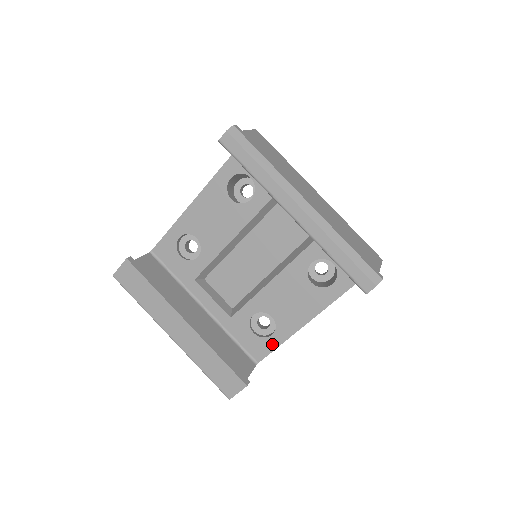
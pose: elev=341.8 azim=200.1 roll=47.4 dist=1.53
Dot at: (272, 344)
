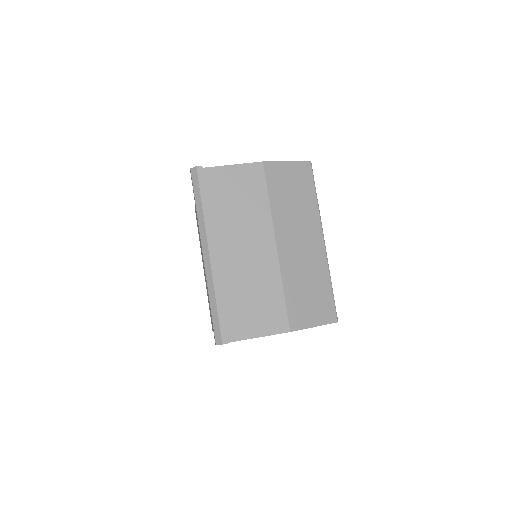
Dot at: occluded
